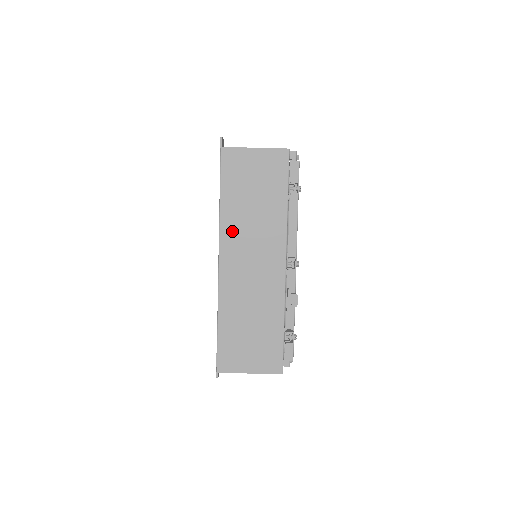
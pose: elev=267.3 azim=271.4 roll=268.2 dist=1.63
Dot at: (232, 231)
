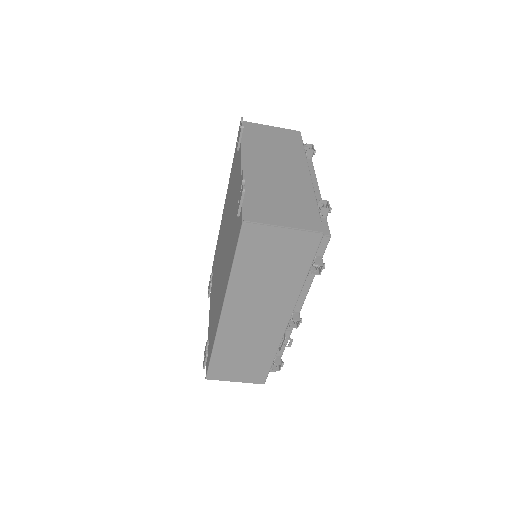
Dot at: (240, 294)
